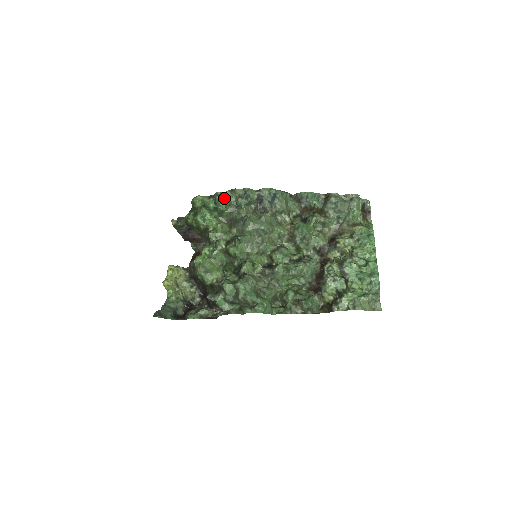
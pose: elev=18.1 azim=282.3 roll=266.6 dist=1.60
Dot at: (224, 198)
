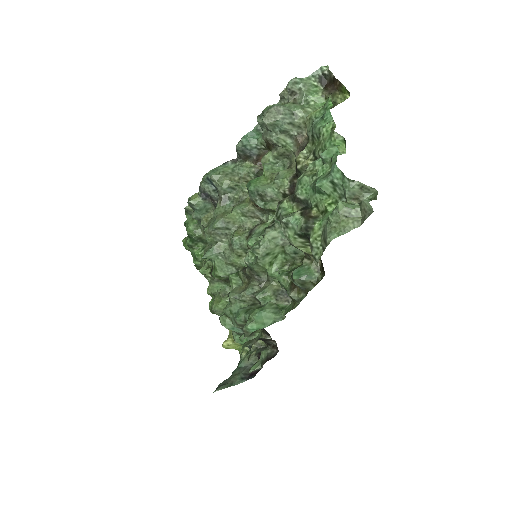
Dot at: (187, 225)
